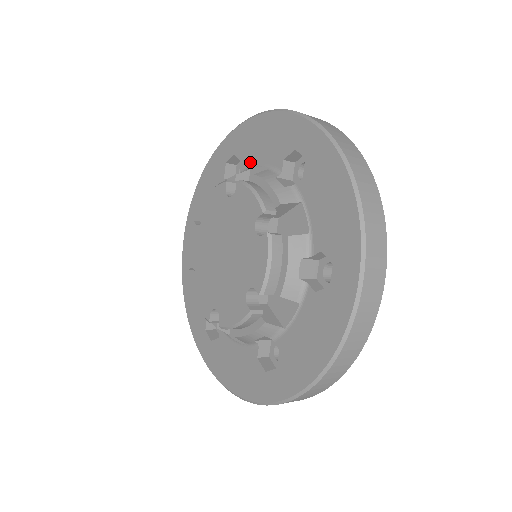
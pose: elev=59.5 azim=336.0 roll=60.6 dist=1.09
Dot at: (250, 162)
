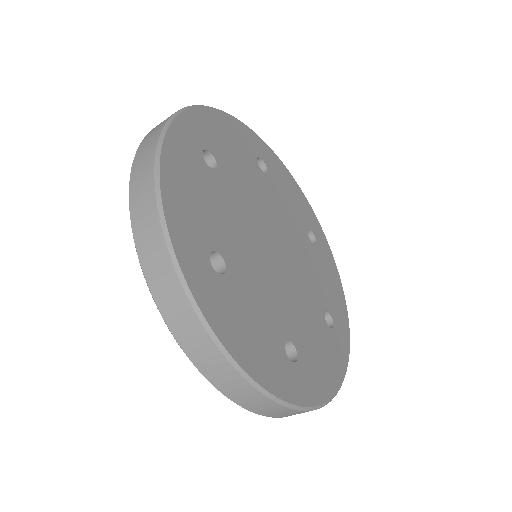
Dot at: occluded
